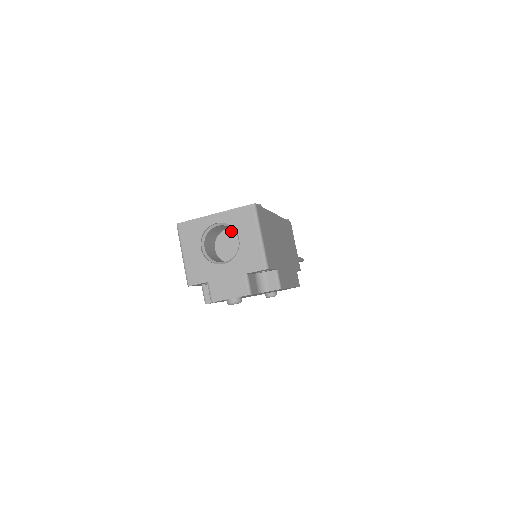
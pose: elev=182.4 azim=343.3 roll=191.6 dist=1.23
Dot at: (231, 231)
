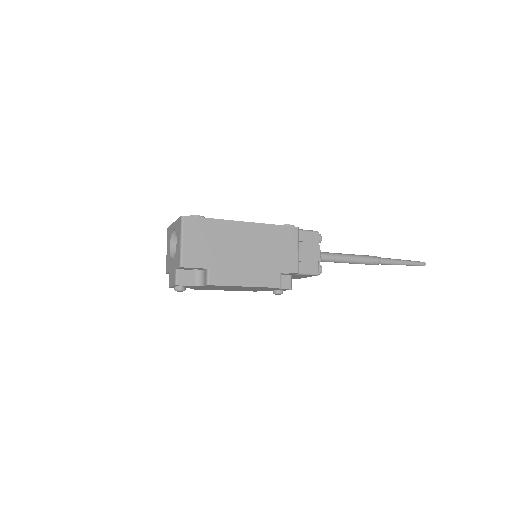
Dot at: occluded
